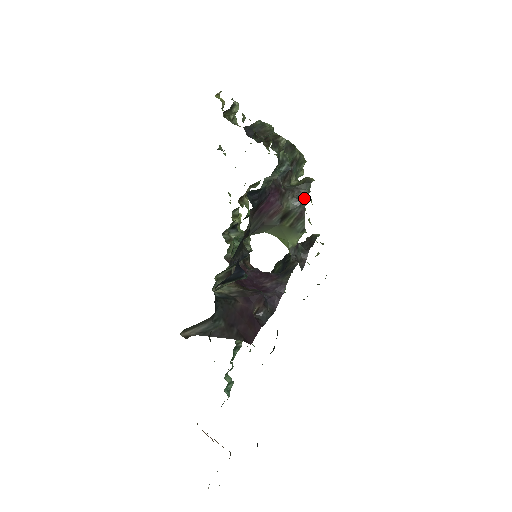
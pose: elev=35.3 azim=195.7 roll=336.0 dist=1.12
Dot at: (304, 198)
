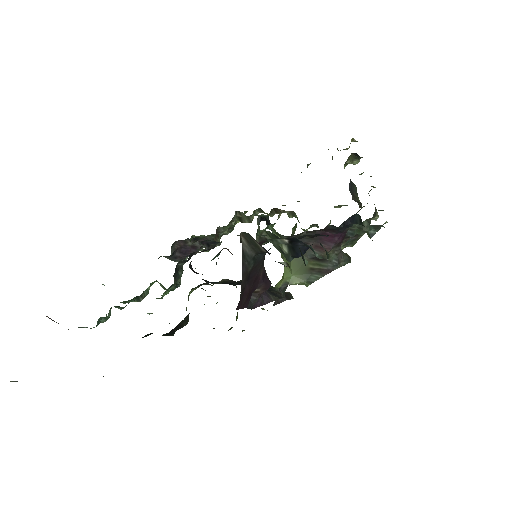
Dot at: (339, 264)
